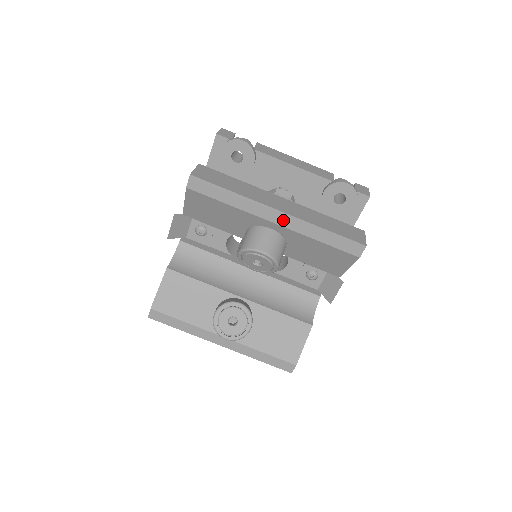
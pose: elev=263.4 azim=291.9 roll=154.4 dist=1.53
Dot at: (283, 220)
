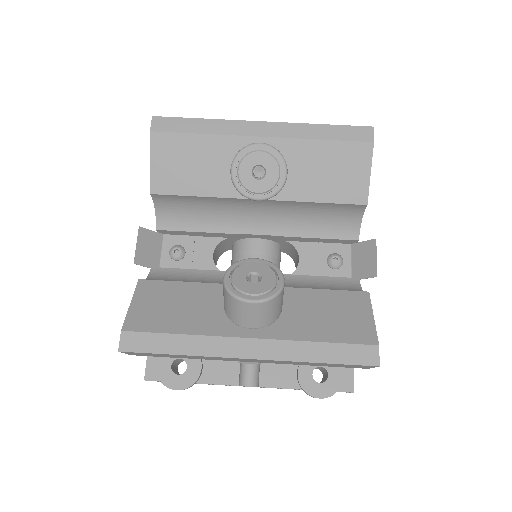
Dot at: (271, 130)
